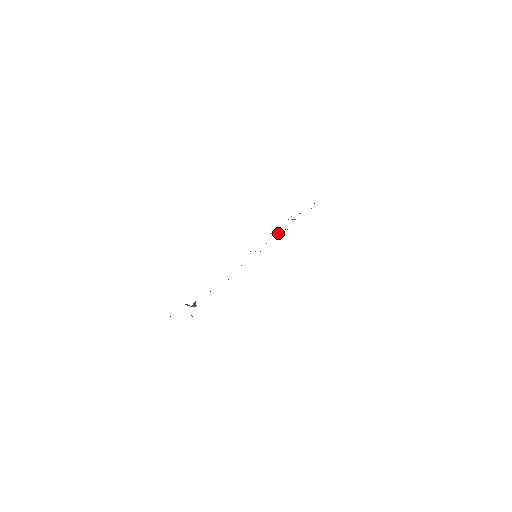
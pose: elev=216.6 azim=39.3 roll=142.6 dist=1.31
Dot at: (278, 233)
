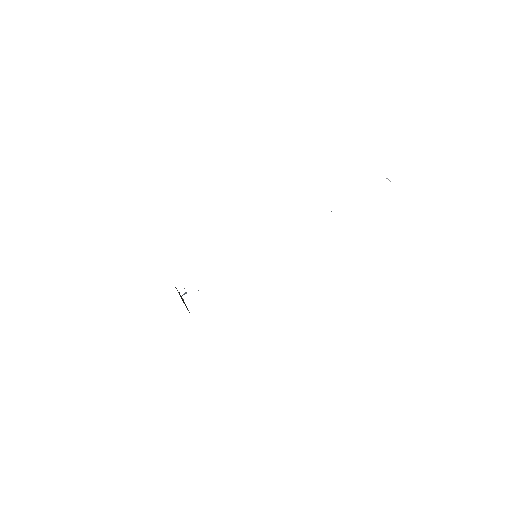
Dot at: occluded
